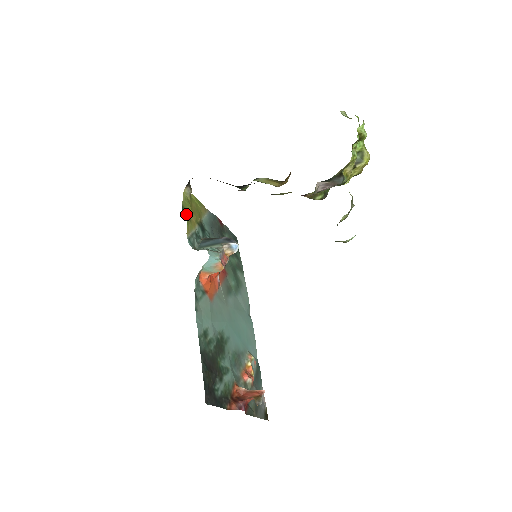
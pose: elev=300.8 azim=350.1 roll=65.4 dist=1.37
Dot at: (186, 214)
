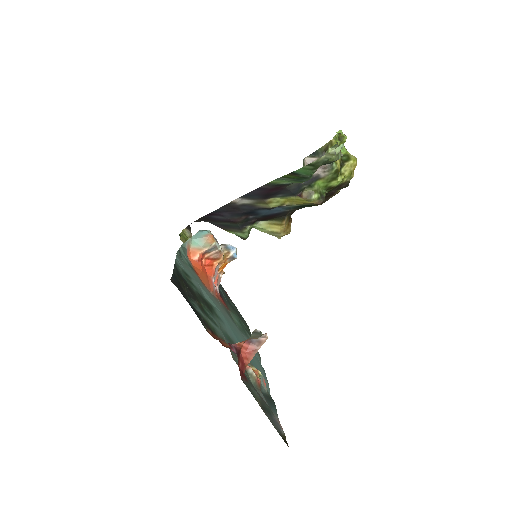
Dot at: occluded
